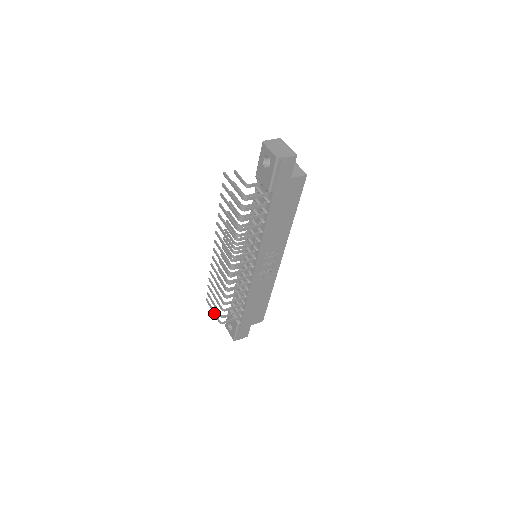
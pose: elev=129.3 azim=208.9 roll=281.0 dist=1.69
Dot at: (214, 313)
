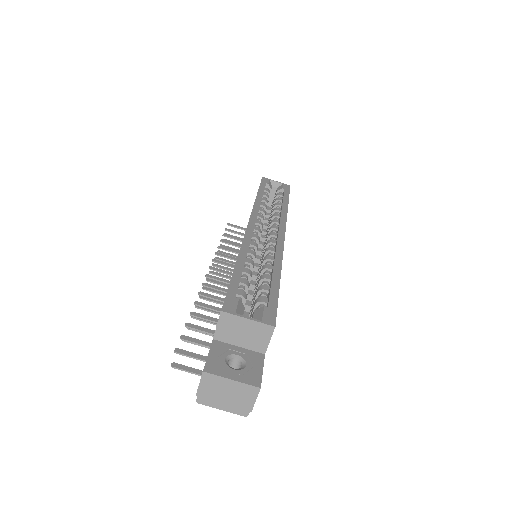
Dot at: occluded
